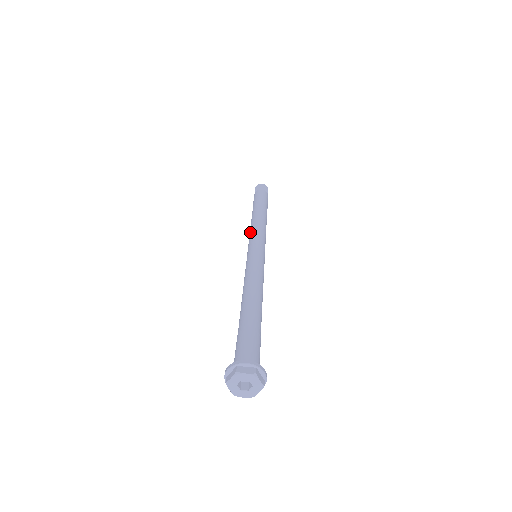
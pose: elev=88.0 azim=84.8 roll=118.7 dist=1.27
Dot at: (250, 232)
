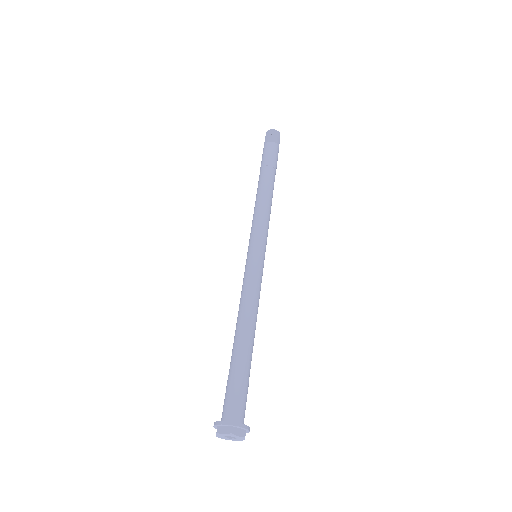
Dot at: (256, 217)
